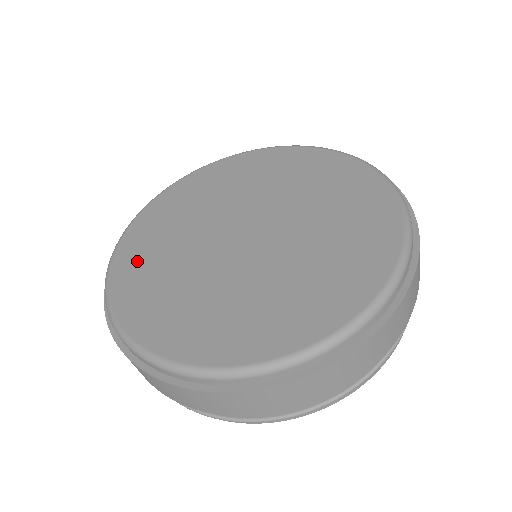
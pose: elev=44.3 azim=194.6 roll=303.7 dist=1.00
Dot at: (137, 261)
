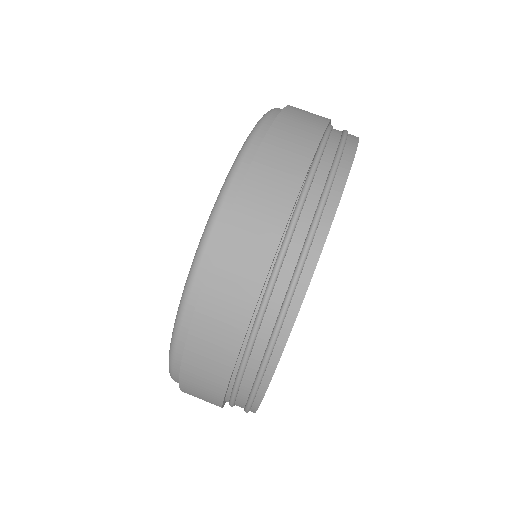
Dot at: occluded
